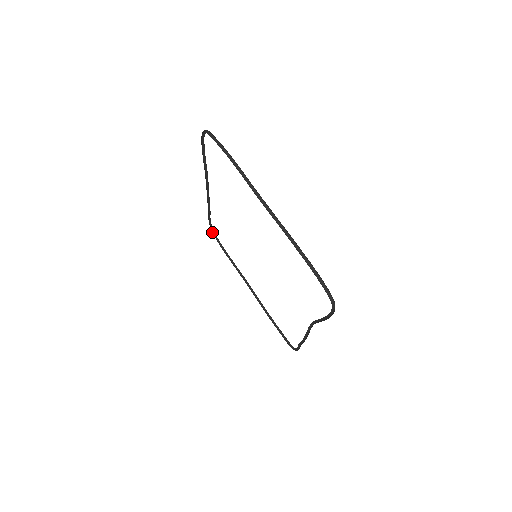
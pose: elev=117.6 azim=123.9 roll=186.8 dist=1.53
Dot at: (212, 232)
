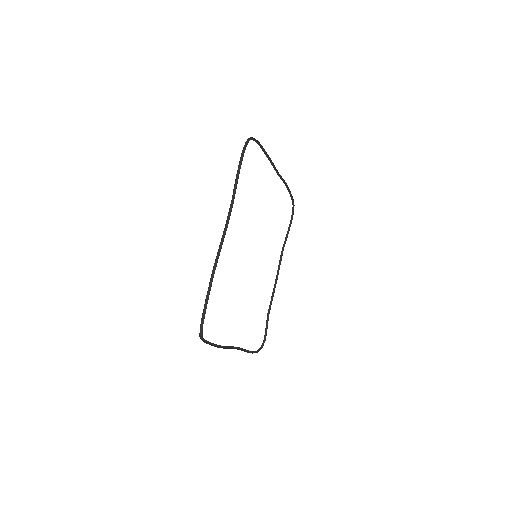
Dot at: (260, 349)
